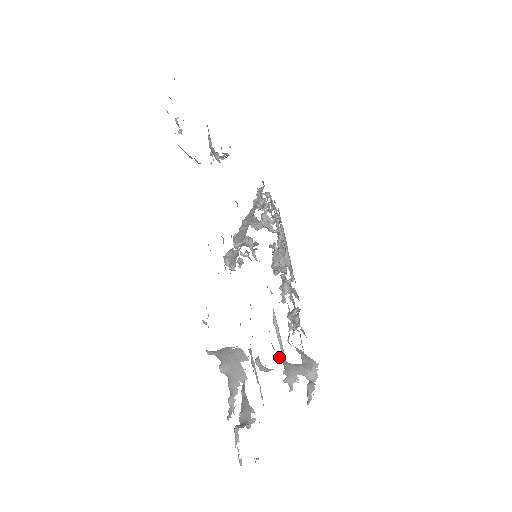
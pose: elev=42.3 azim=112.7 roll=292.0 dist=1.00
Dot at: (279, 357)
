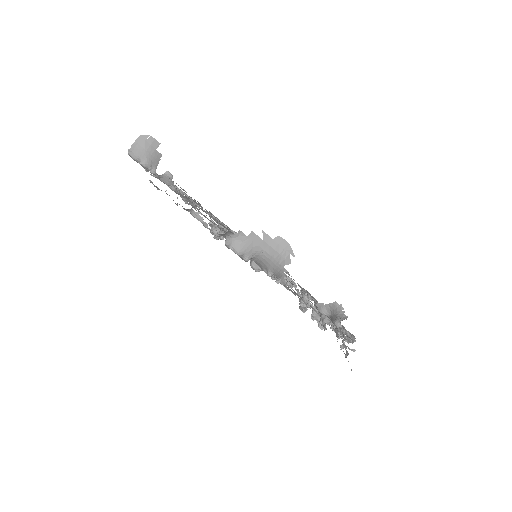
Dot at: (267, 268)
